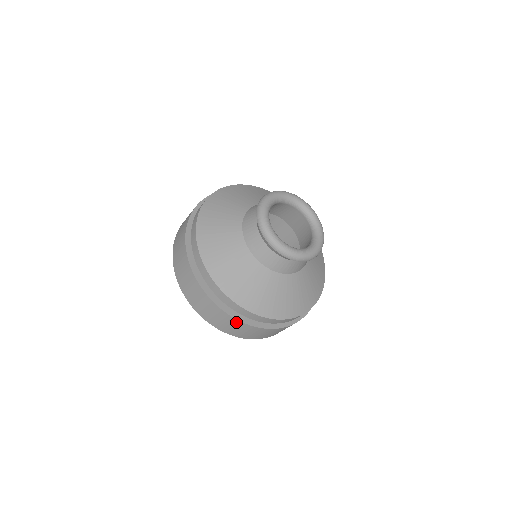
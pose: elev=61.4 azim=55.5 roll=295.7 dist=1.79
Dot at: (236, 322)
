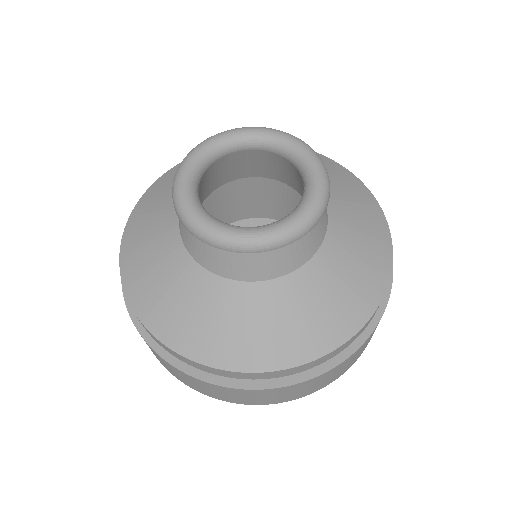
Dot at: (283, 389)
